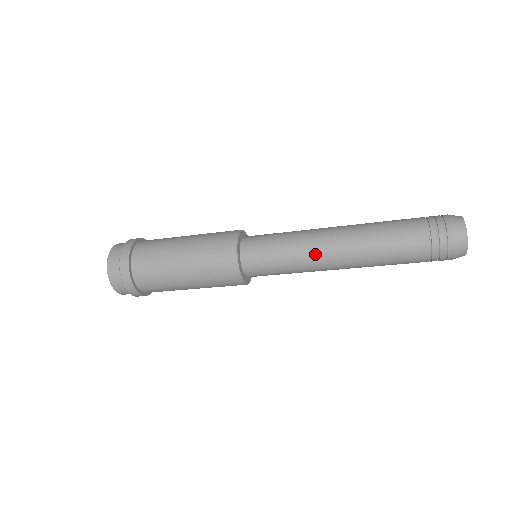
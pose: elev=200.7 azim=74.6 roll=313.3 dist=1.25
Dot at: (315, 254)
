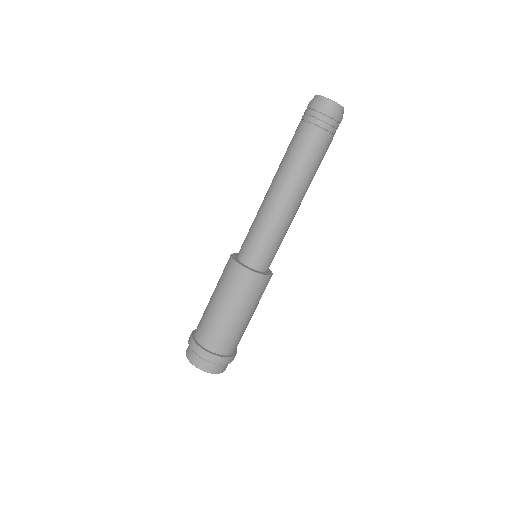
Dot at: (263, 203)
